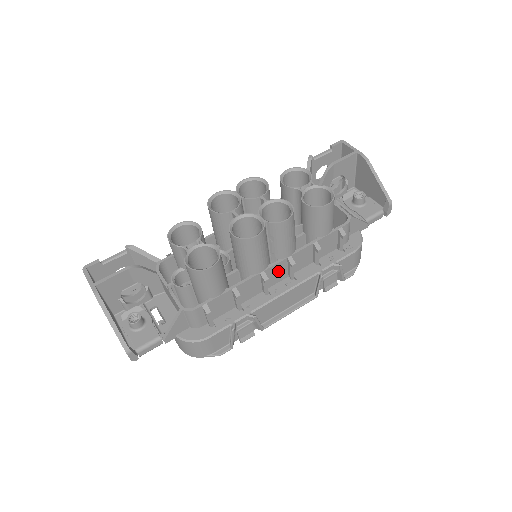
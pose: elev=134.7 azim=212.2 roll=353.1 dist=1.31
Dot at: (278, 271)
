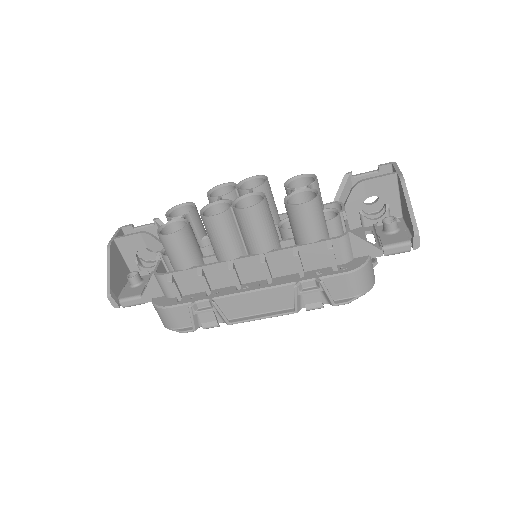
Dot at: (252, 267)
